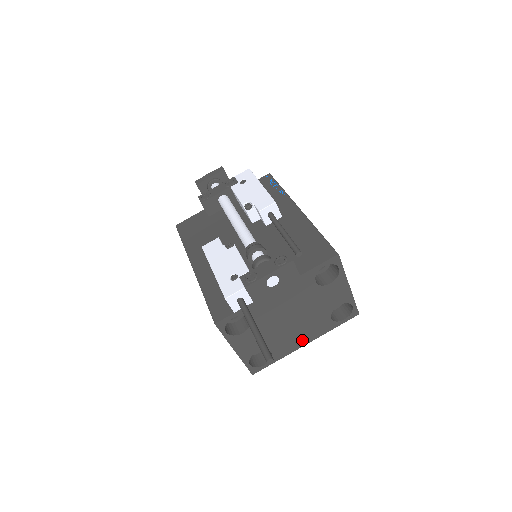
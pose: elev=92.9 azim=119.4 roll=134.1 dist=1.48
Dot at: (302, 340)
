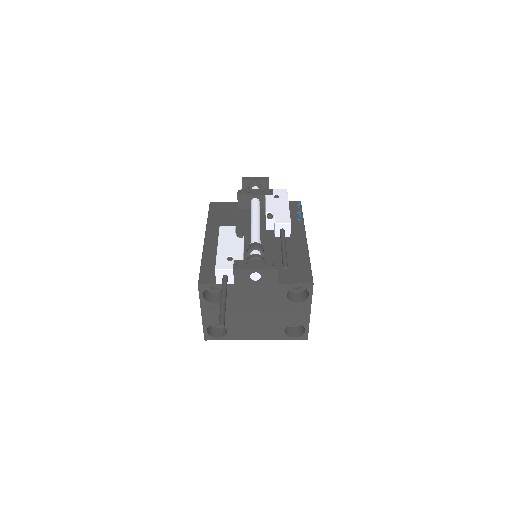
Dot at: (255, 335)
